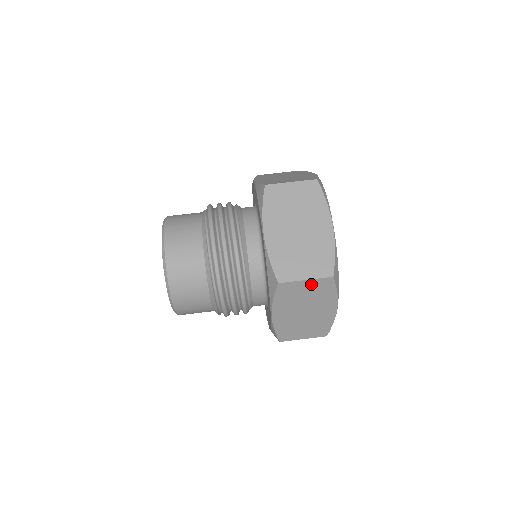
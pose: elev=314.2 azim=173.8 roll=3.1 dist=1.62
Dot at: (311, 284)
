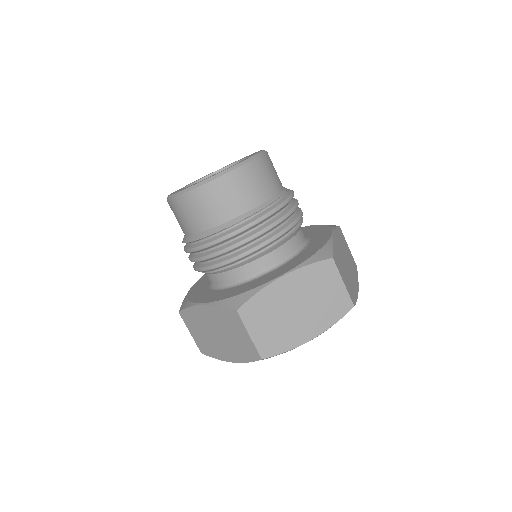
Dot at: (247, 340)
